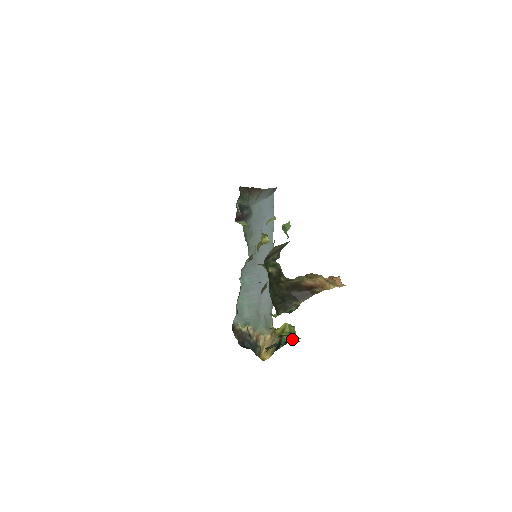
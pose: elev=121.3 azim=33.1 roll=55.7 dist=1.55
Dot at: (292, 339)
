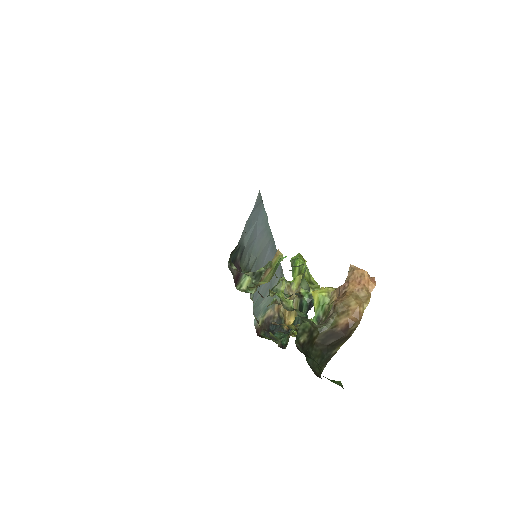
Dot at: (313, 299)
